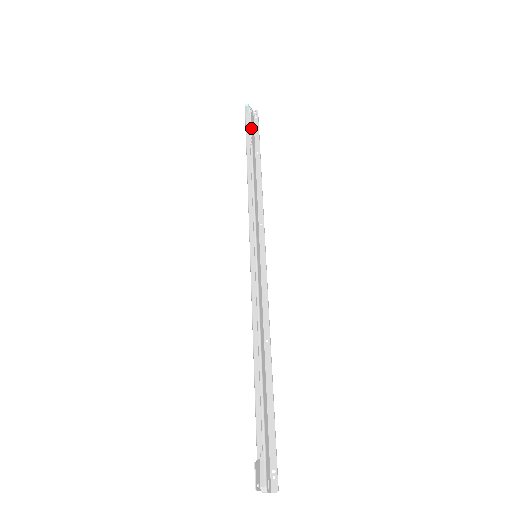
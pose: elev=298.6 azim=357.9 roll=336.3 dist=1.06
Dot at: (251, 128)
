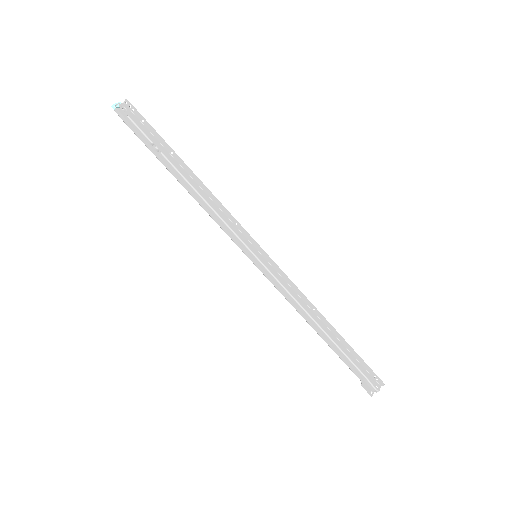
Dot at: (143, 133)
